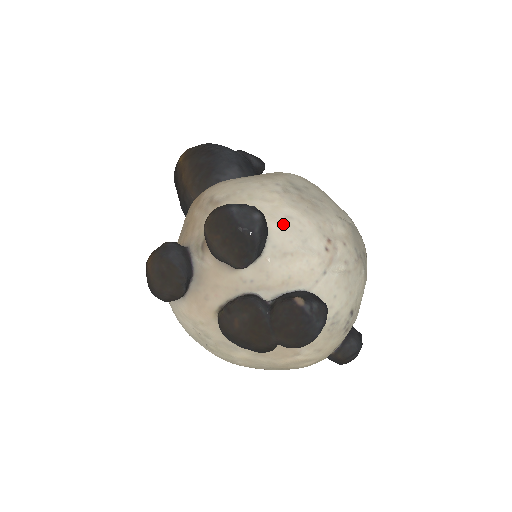
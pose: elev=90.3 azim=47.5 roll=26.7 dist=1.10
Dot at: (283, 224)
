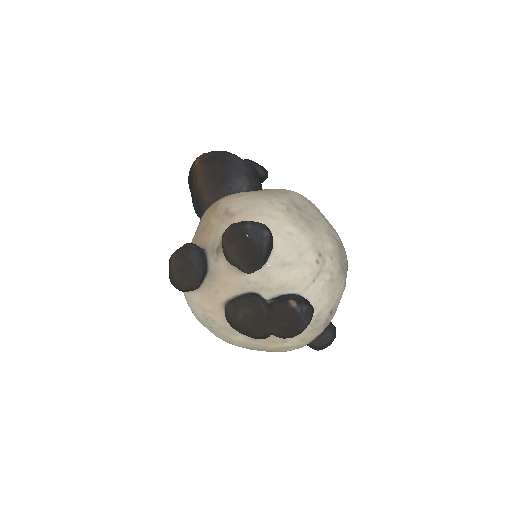
Dot at: (285, 239)
